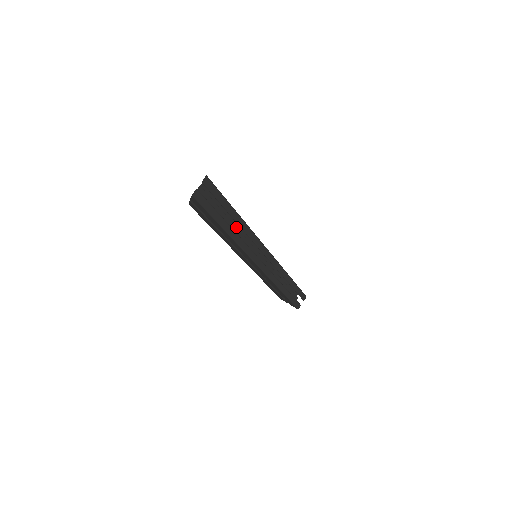
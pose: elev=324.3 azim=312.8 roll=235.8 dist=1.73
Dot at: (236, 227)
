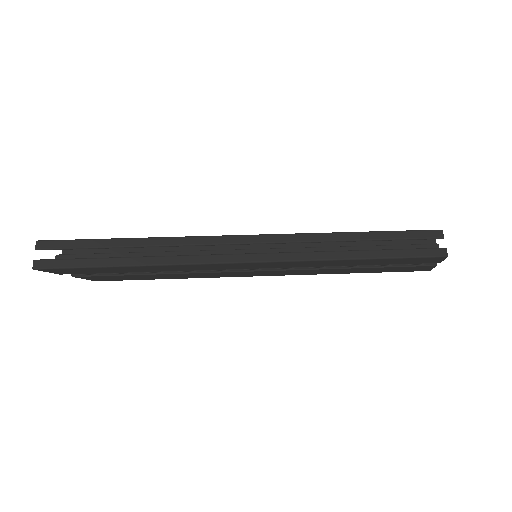
Dot at: (163, 252)
